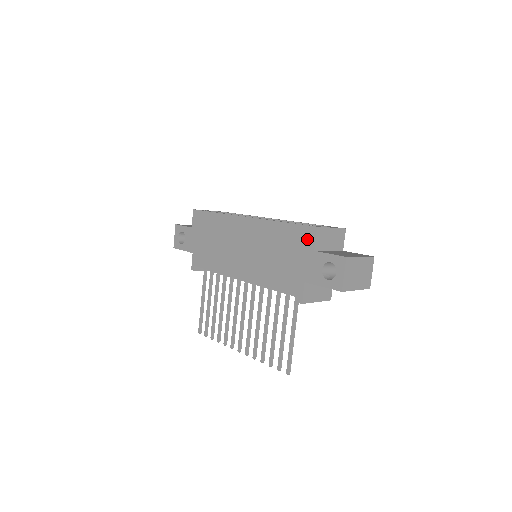
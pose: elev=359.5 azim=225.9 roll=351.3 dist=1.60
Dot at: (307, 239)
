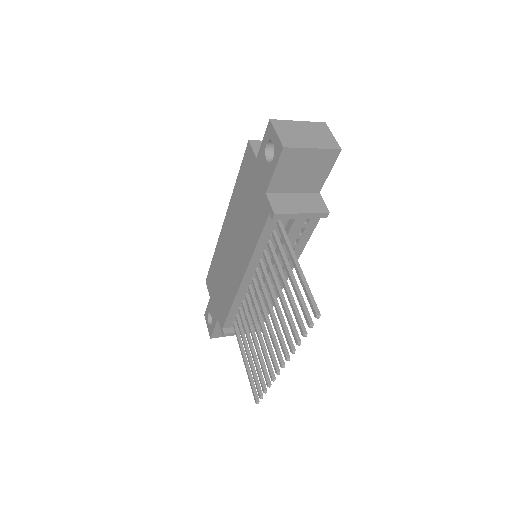
Dot at: (249, 160)
